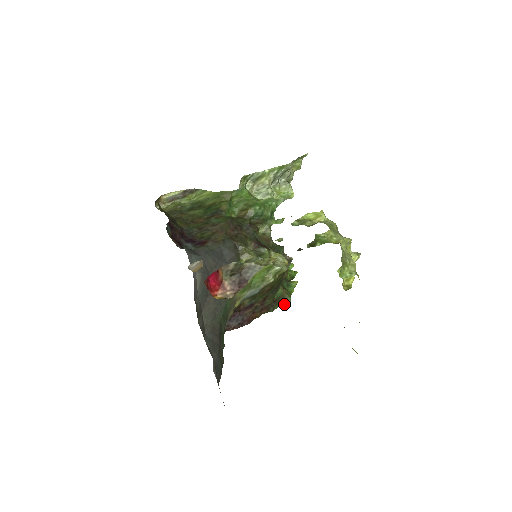
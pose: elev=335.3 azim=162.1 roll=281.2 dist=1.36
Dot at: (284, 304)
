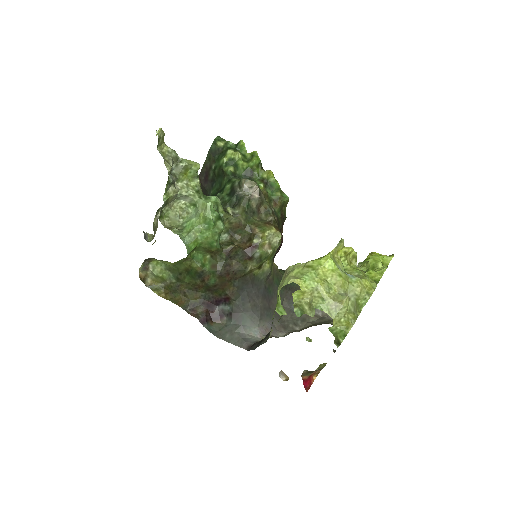
Dot at: occluded
